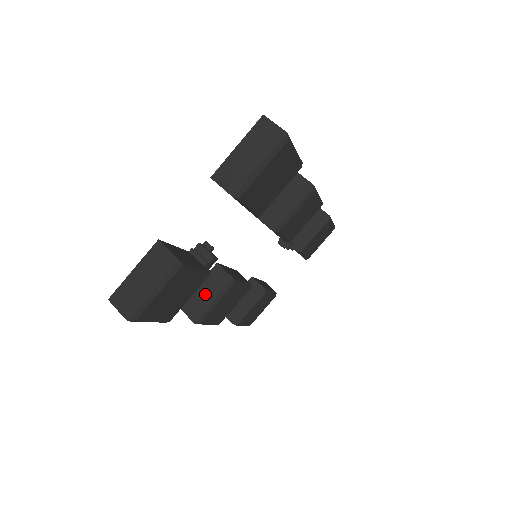
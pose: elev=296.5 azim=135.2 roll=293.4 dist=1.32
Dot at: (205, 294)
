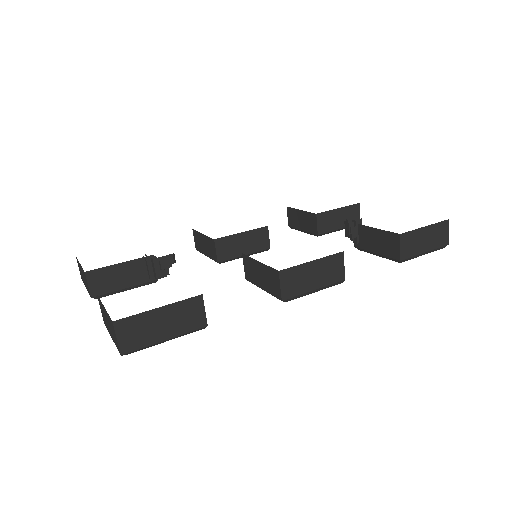
Dot at: (204, 245)
